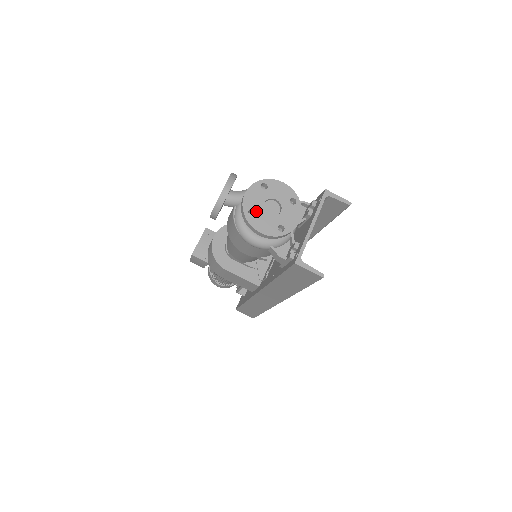
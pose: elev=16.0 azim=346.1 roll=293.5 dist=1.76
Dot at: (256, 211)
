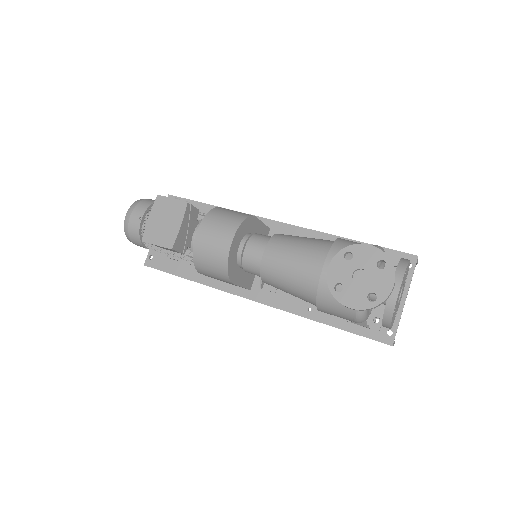
Dot at: occluded
